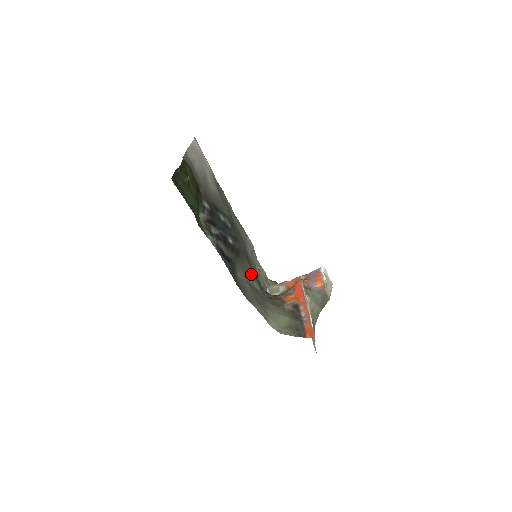
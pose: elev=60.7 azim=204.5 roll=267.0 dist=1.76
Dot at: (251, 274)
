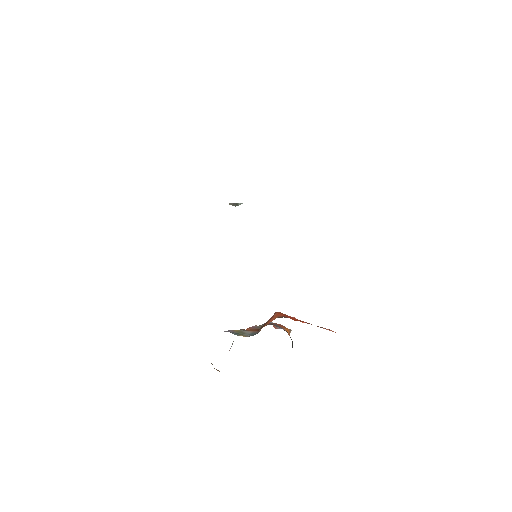
Dot at: occluded
